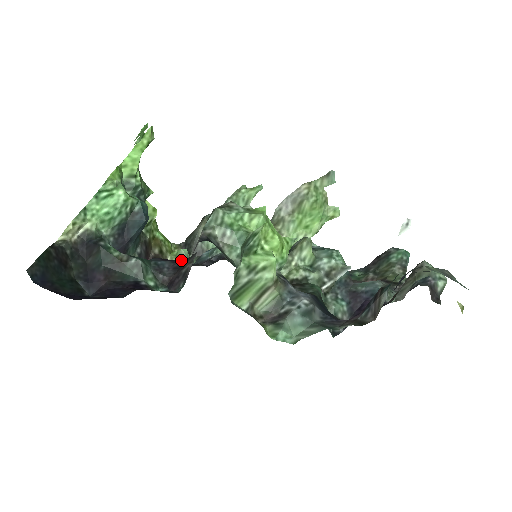
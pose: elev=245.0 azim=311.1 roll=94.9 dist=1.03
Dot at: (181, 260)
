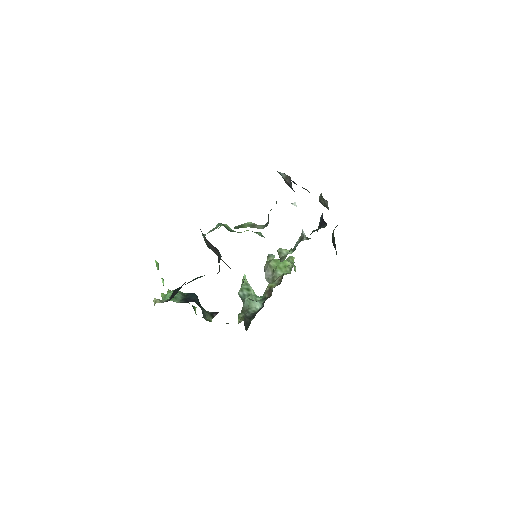
Dot at: (243, 315)
